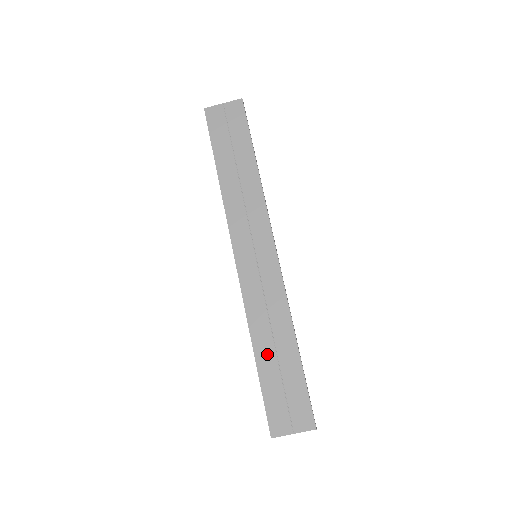
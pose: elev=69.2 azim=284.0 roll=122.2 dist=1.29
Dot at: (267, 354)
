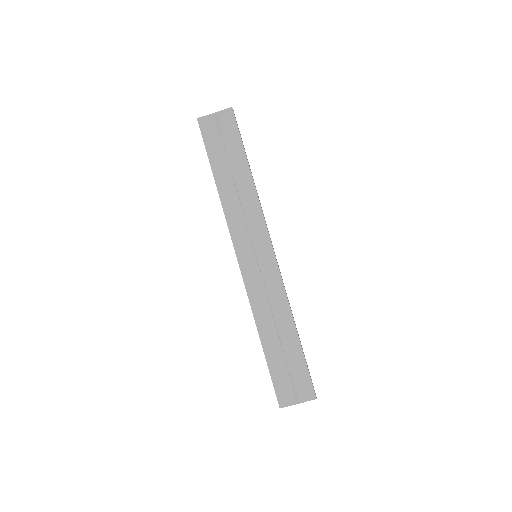
Dot at: (272, 341)
